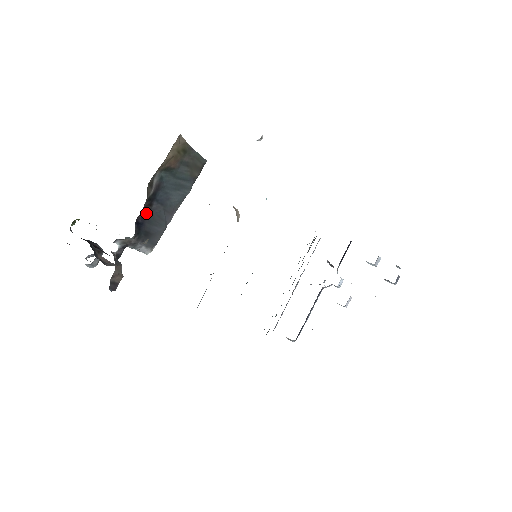
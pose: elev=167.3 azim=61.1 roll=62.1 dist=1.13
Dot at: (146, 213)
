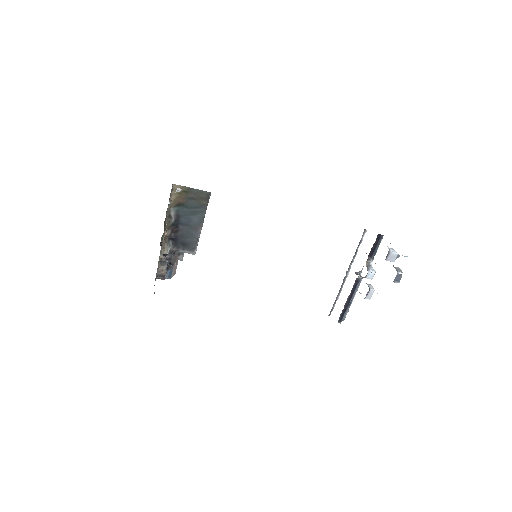
Dot at: (177, 232)
